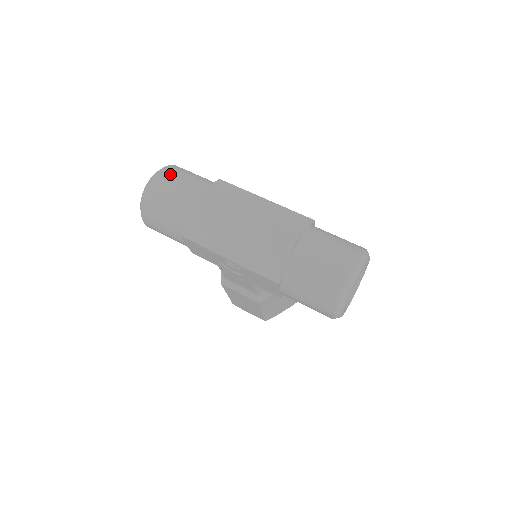
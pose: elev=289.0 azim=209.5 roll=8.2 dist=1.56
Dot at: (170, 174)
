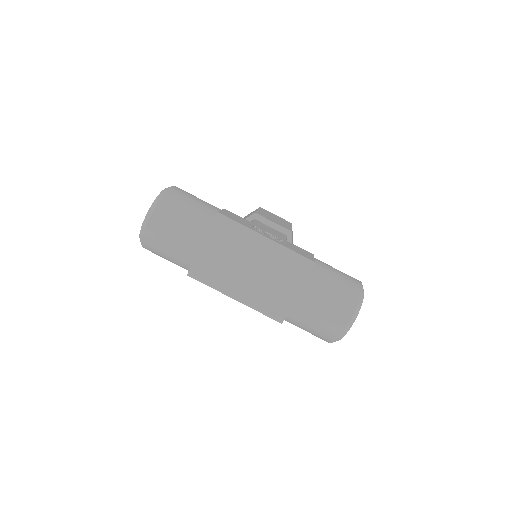
Dot at: (166, 214)
